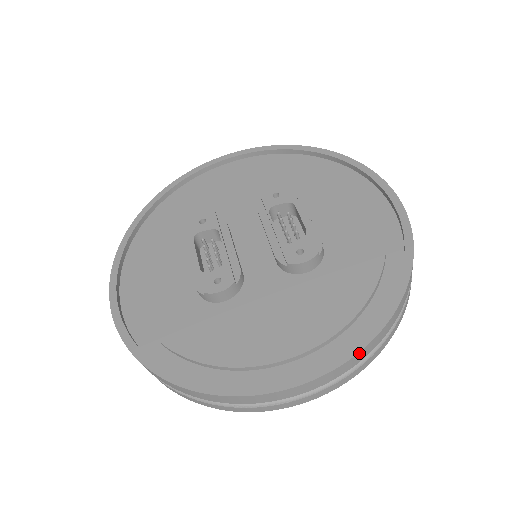
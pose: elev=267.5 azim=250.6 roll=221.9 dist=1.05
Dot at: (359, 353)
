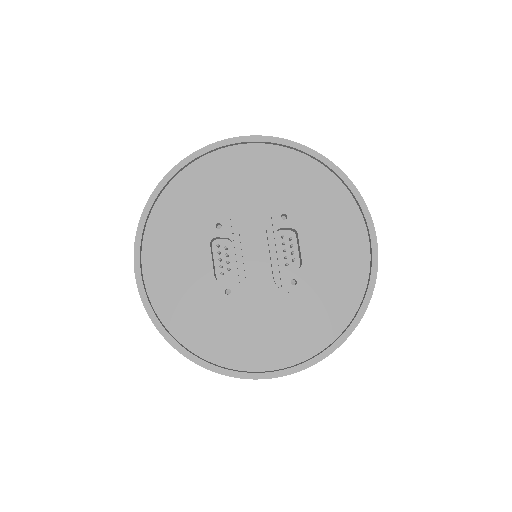
Dot at: (315, 363)
